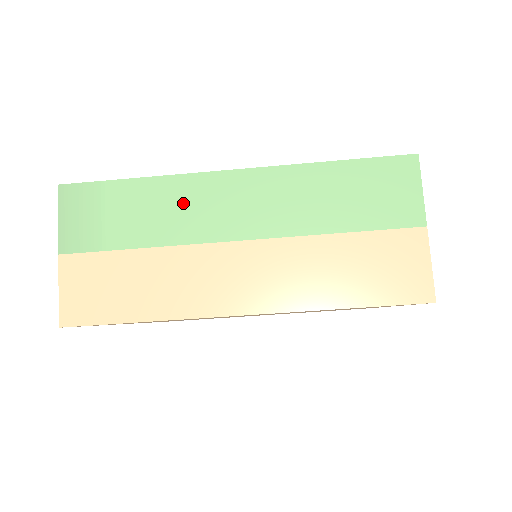
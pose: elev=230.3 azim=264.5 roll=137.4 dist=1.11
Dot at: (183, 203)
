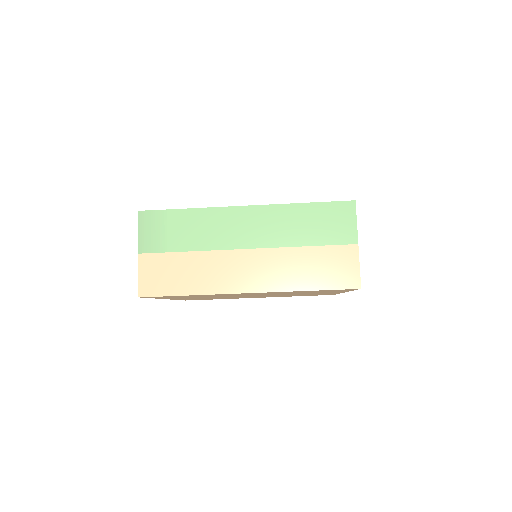
Dot at: (214, 225)
